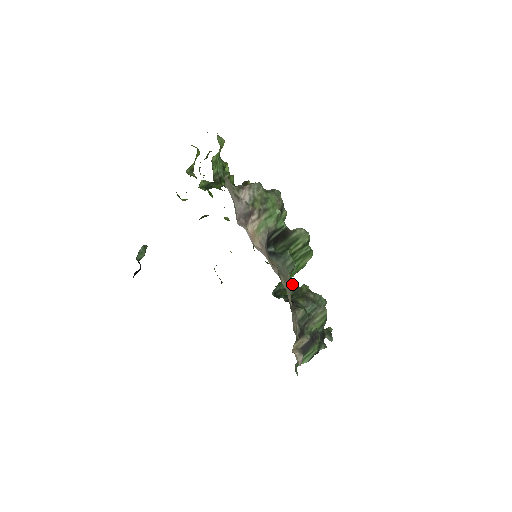
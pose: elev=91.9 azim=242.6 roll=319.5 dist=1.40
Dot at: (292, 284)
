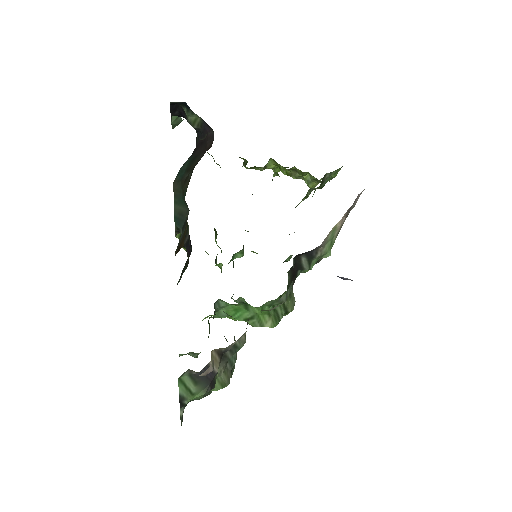
Dot at: occluded
